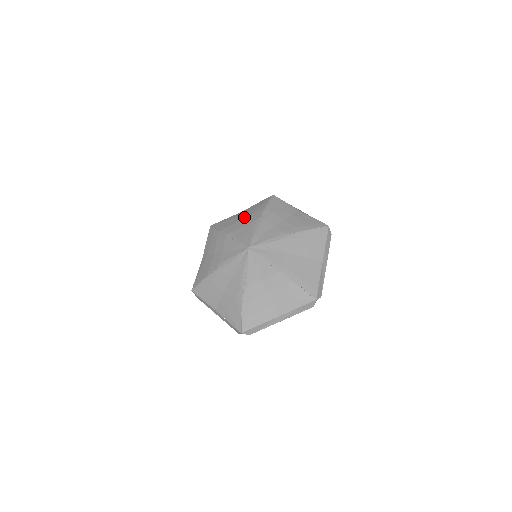
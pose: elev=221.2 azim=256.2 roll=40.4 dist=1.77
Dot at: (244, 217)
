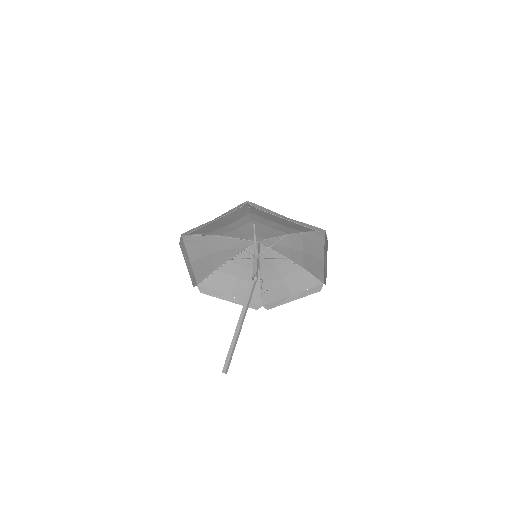
Dot at: (239, 280)
